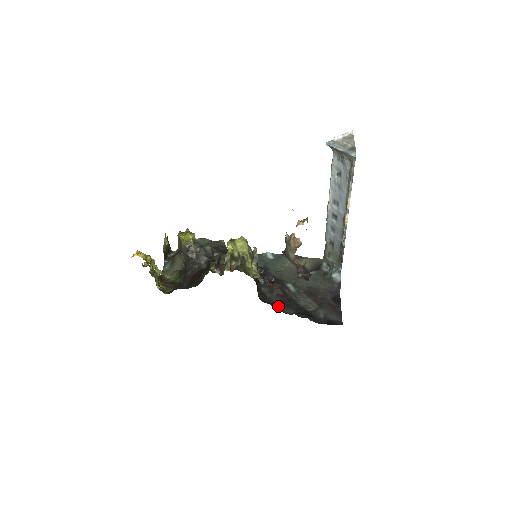
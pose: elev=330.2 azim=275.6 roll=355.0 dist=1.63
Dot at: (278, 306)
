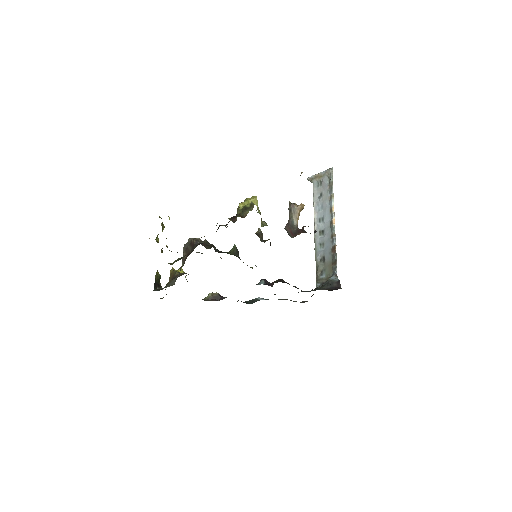
Dot at: occluded
